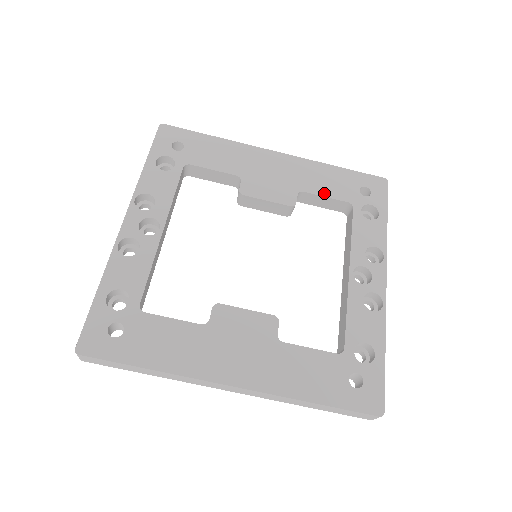
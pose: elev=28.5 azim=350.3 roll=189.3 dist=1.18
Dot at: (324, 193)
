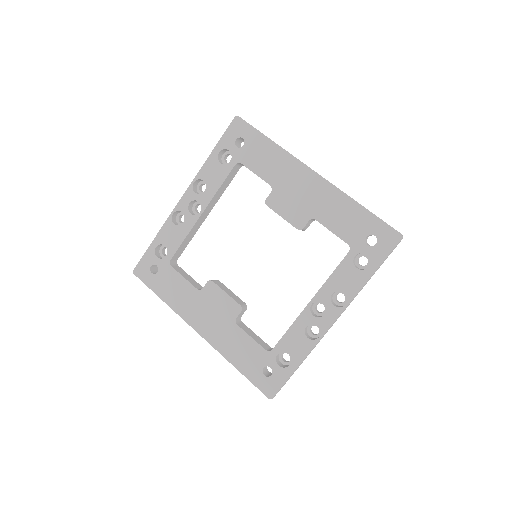
Dot at: (332, 228)
